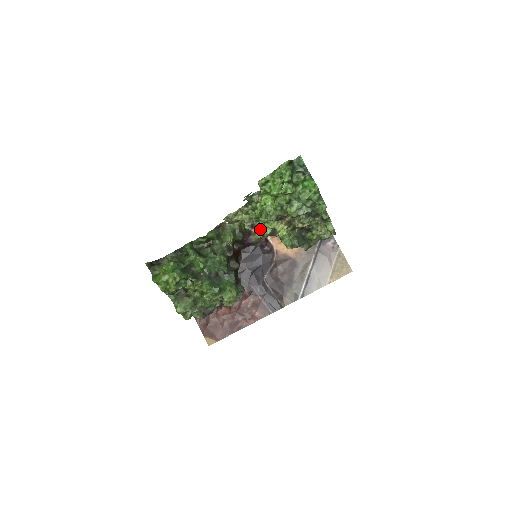
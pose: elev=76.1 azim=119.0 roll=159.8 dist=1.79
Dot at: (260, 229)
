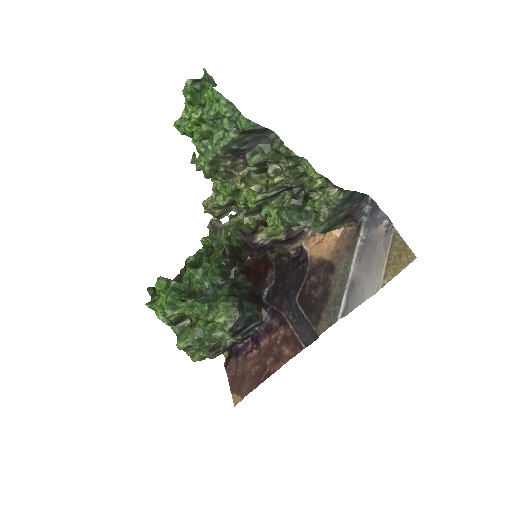
Dot at: occluded
